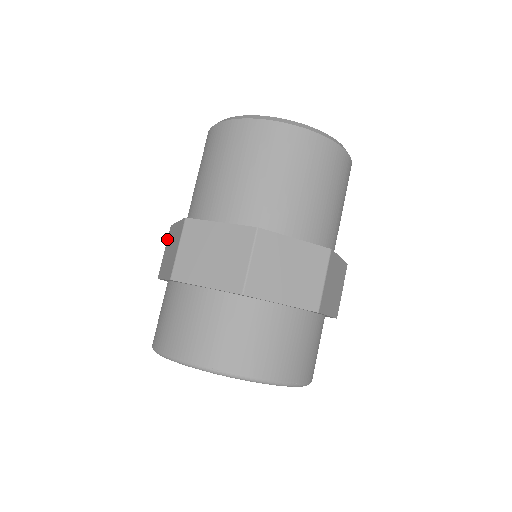
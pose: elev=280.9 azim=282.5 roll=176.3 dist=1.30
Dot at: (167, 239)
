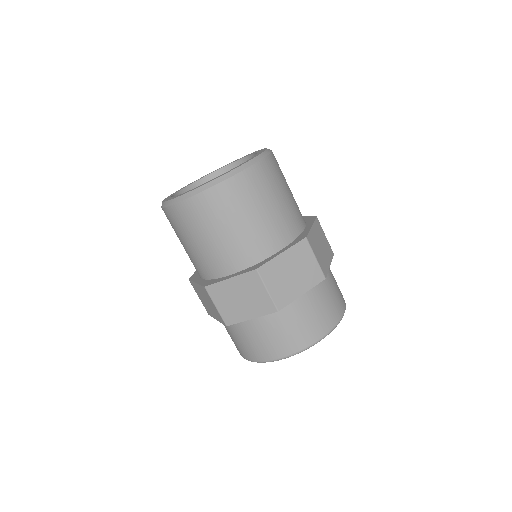
Dot at: (194, 289)
